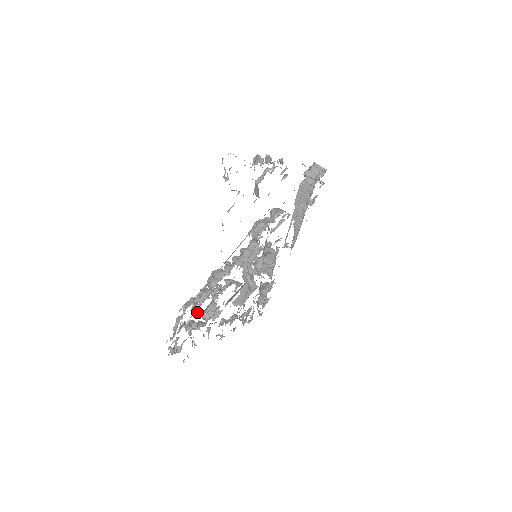
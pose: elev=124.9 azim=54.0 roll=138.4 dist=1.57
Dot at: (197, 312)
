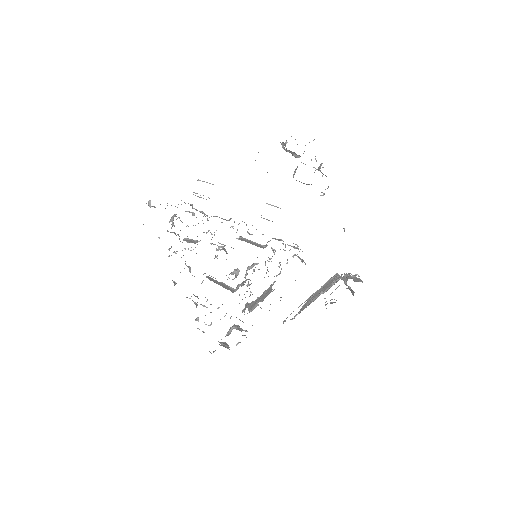
Dot at: (186, 226)
